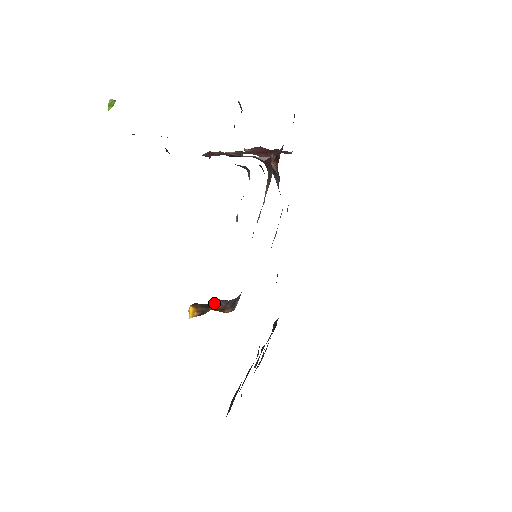
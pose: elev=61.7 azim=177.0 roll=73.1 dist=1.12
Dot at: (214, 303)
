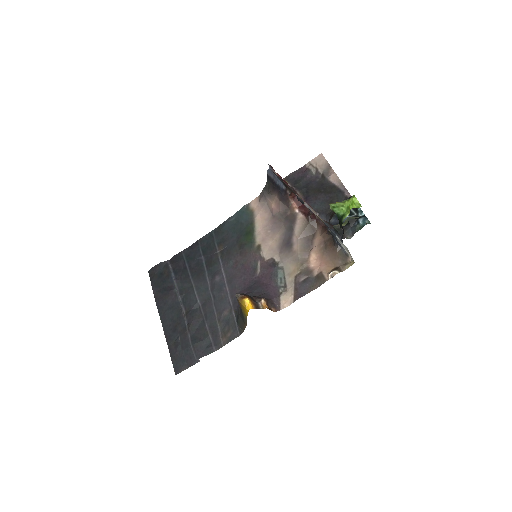
Dot at: (266, 302)
